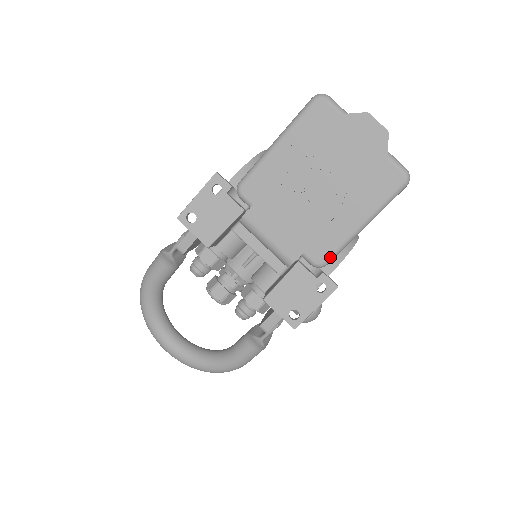
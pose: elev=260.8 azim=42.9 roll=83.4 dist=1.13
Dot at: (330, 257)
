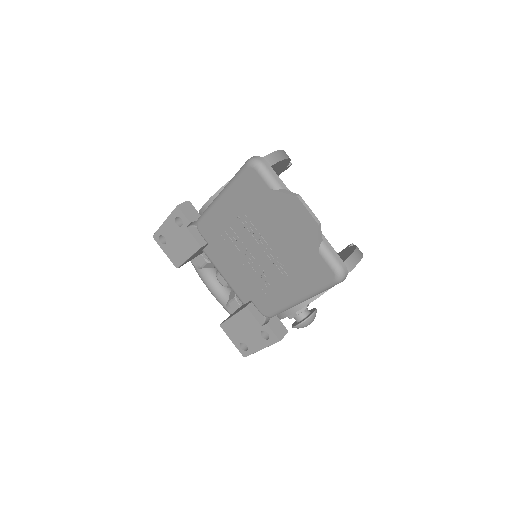
Dot at: (273, 314)
